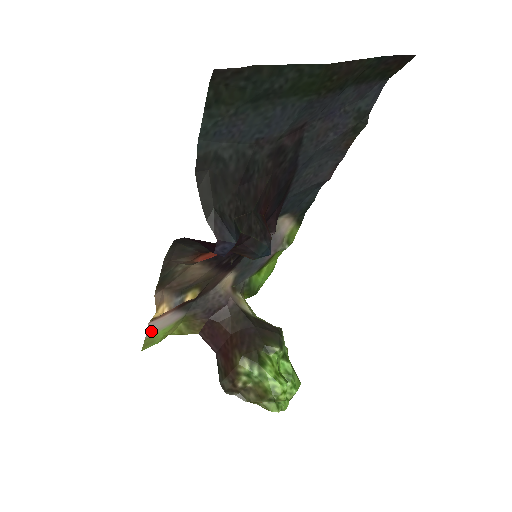
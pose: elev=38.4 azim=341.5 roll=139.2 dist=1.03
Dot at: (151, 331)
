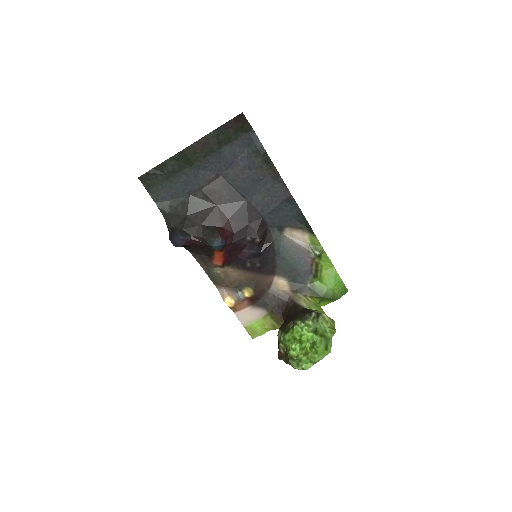
Dot at: (244, 321)
